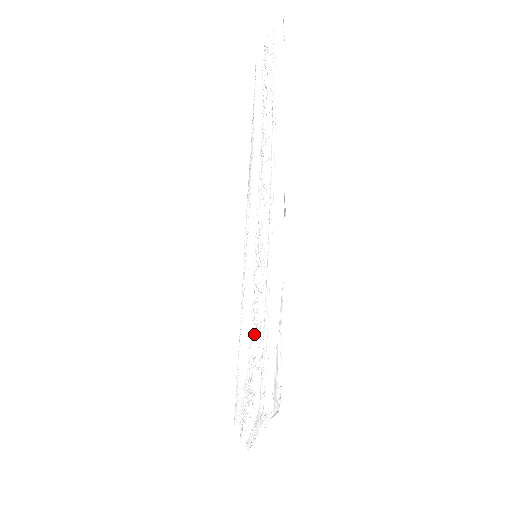
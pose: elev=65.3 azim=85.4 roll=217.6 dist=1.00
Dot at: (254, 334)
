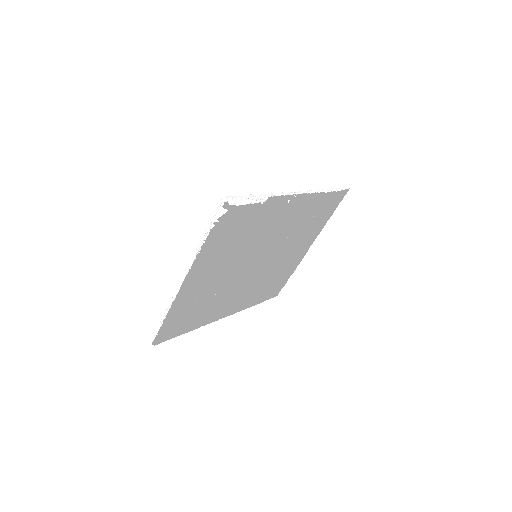
Dot at: occluded
